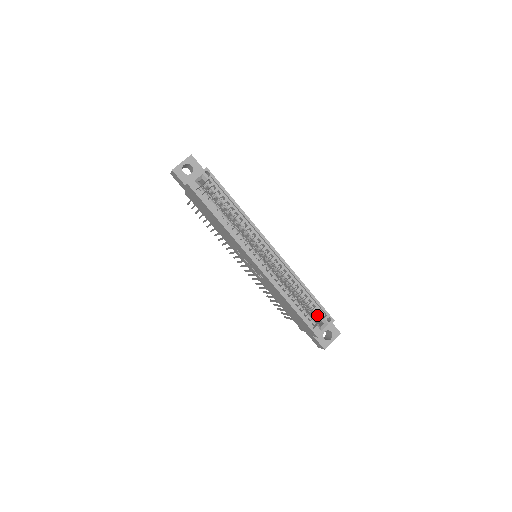
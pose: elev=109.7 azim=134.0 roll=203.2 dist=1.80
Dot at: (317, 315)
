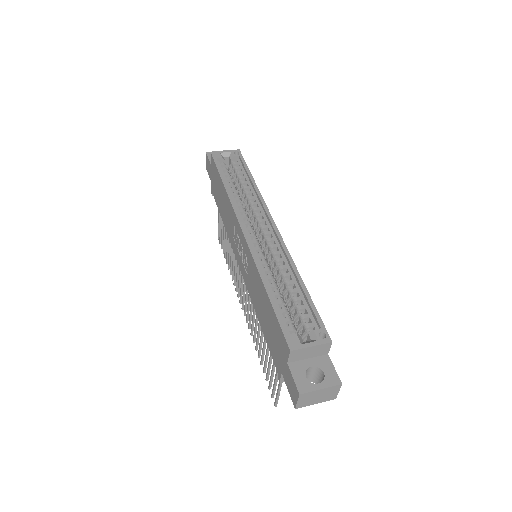
Dot at: (305, 326)
